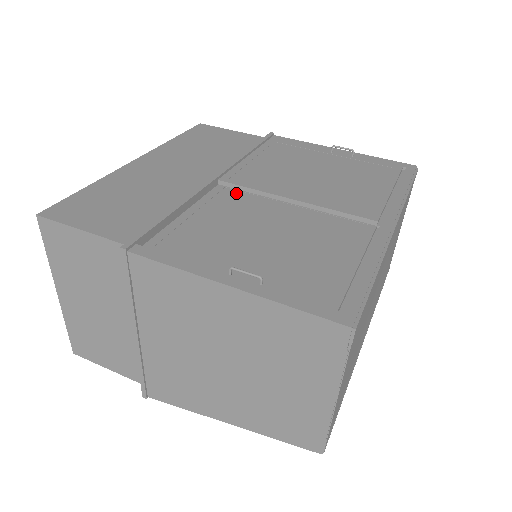
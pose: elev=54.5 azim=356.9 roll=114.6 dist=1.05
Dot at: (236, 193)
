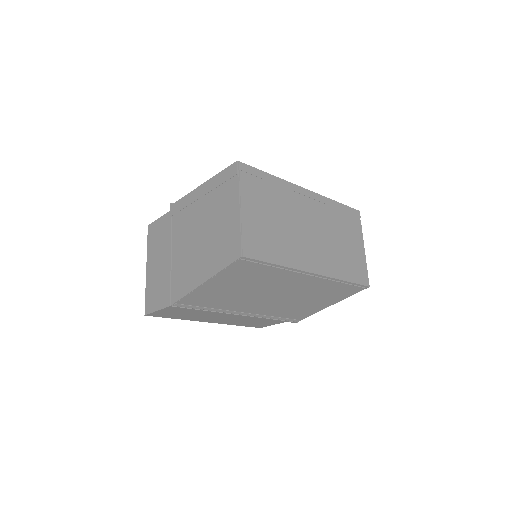
Dot at: occluded
